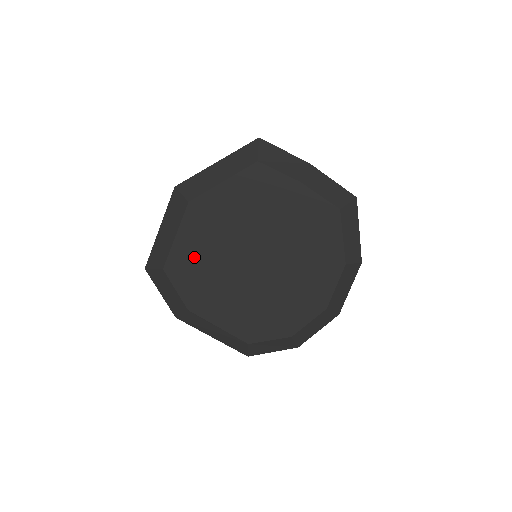
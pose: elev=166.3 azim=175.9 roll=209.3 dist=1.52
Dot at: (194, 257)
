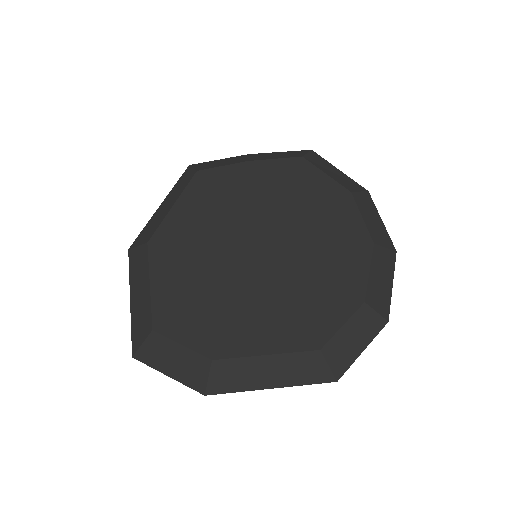
Dot at: (183, 291)
